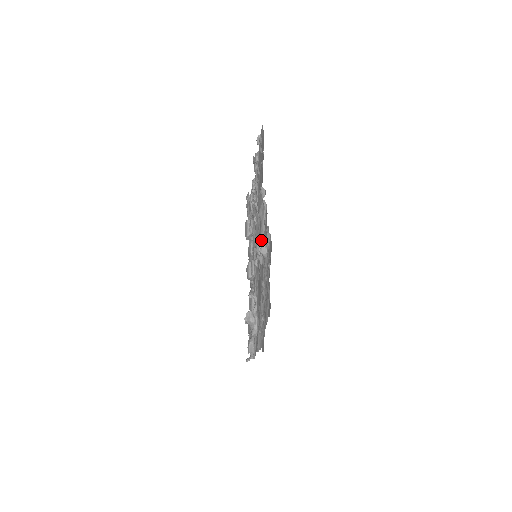
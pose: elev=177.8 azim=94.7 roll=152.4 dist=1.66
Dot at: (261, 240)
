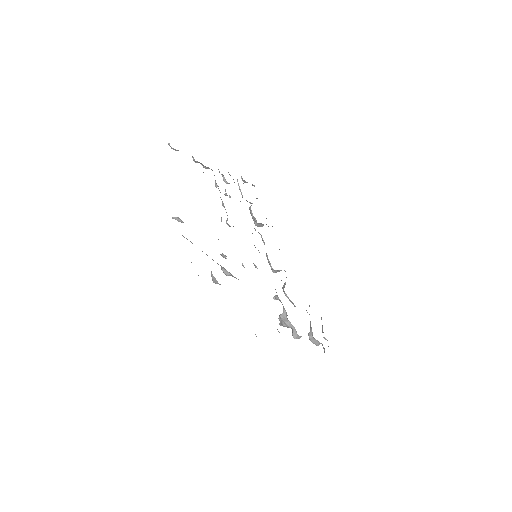
Dot at: (217, 263)
